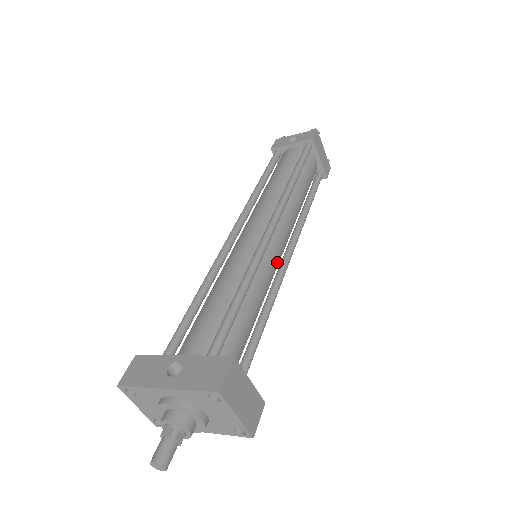
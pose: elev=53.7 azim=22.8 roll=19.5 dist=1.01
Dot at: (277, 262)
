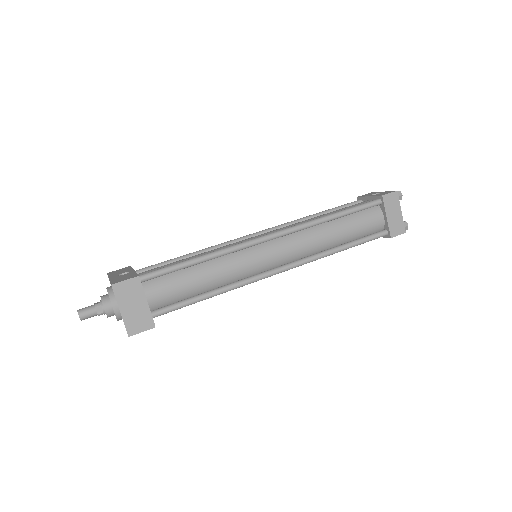
Dot at: (261, 264)
